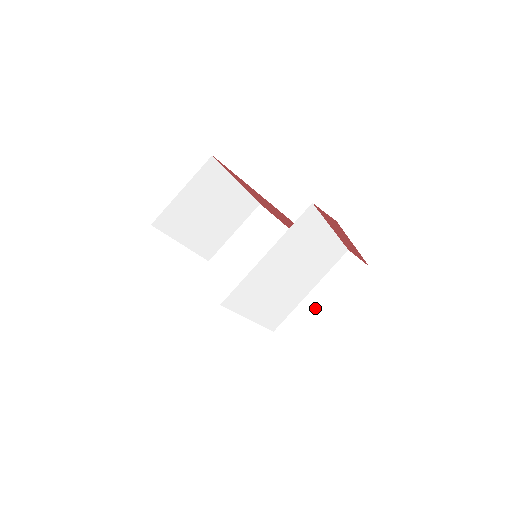
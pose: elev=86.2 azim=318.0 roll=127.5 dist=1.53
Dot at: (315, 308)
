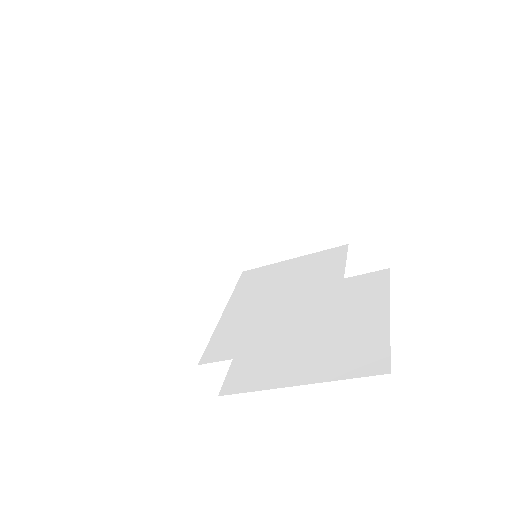
Dot at: occluded
